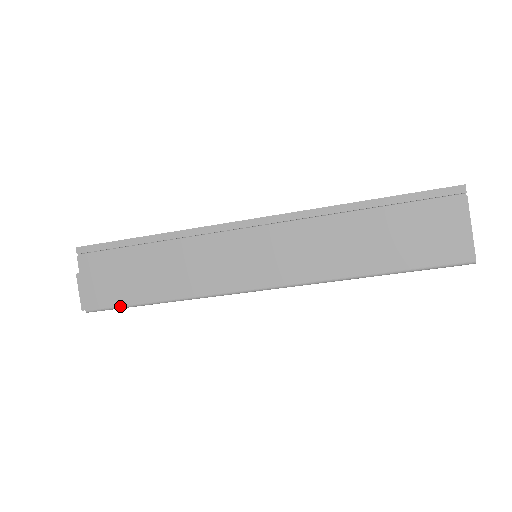
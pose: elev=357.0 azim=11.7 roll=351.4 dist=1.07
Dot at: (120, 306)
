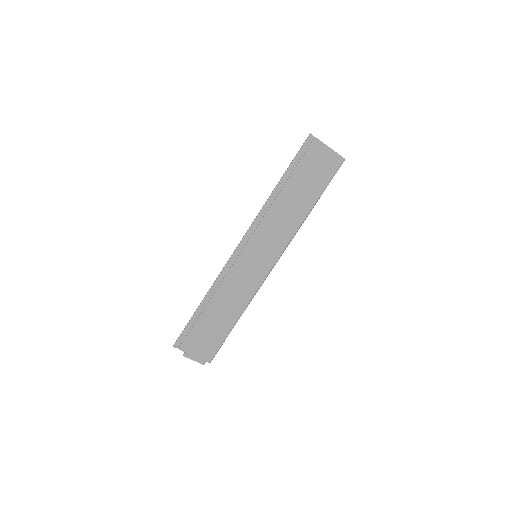
Dot at: (222, 343)
